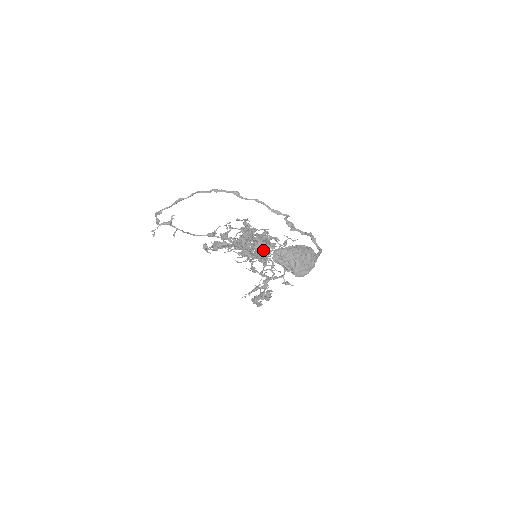
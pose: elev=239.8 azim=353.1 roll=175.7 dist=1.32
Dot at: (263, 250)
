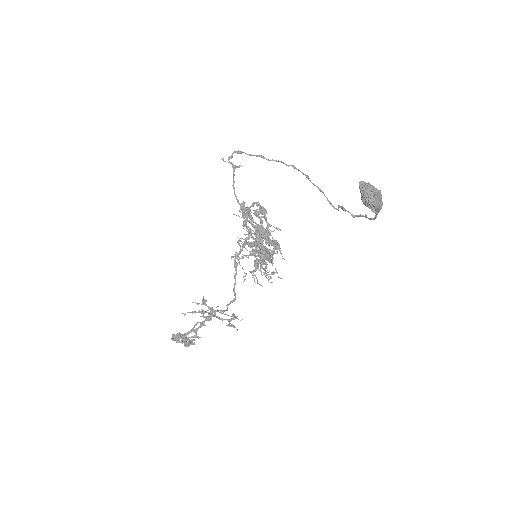
Dot at: occluded
